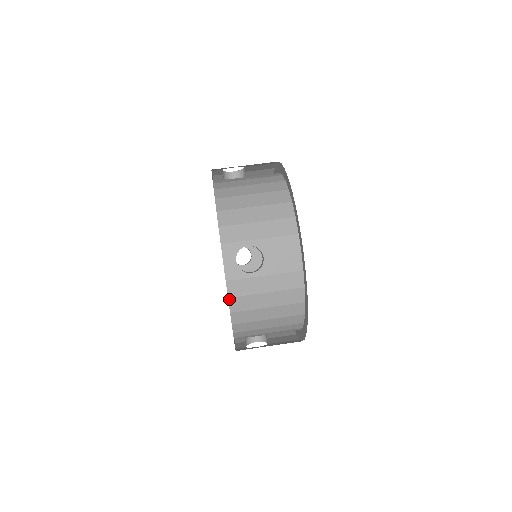
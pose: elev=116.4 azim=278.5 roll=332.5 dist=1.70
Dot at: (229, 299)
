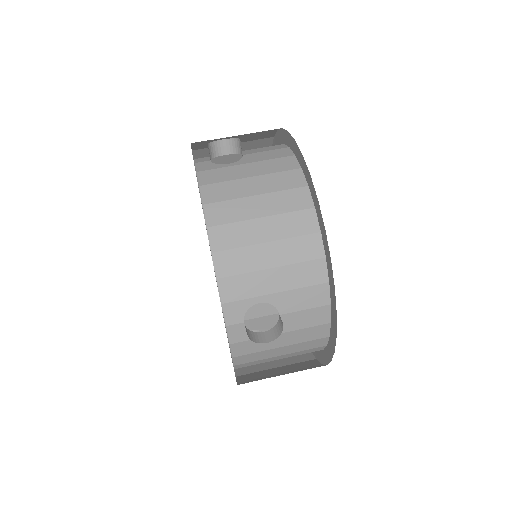
Dot at: (233, 358)
